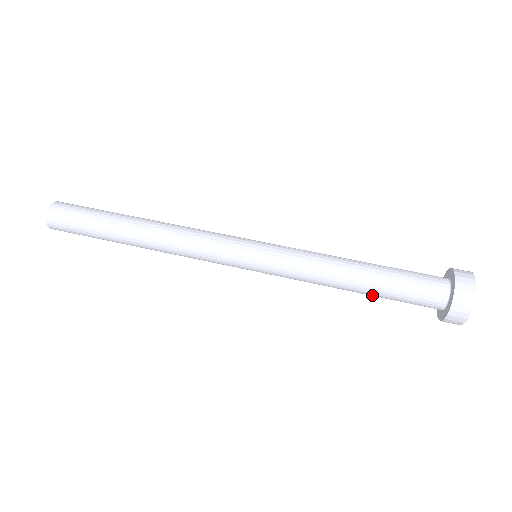
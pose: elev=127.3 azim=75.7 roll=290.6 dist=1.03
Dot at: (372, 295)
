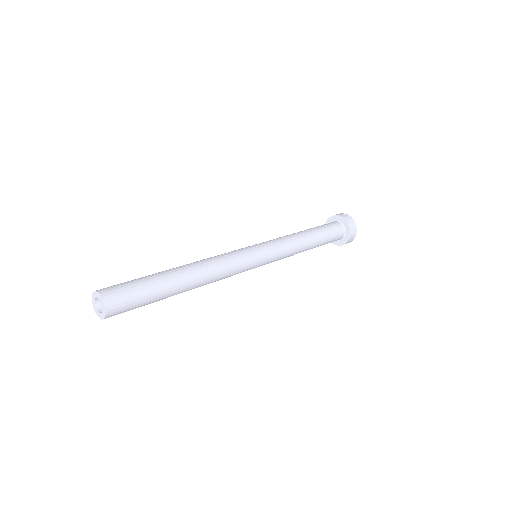
Dot at: (315, 247)
